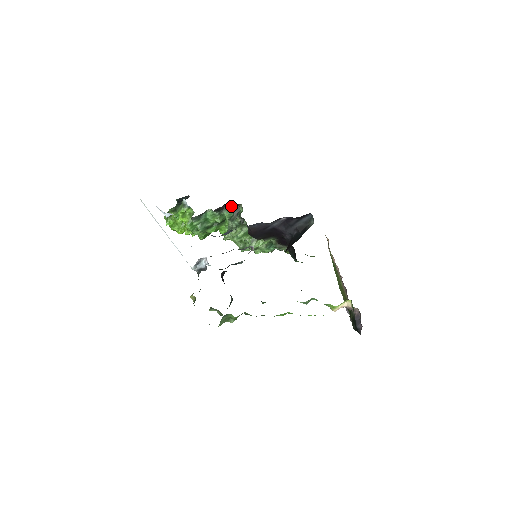
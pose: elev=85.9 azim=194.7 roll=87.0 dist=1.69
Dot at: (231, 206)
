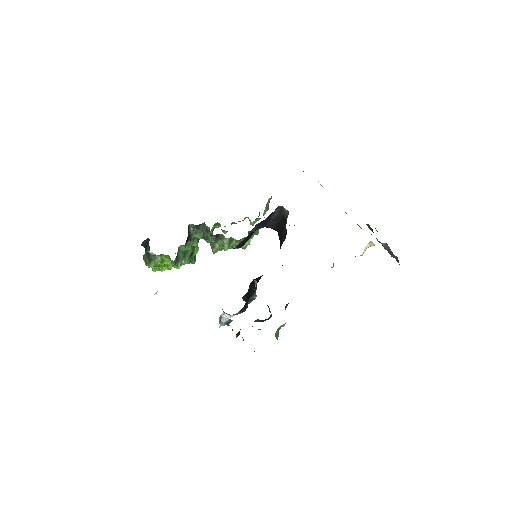
Dot at: (194, 228)
